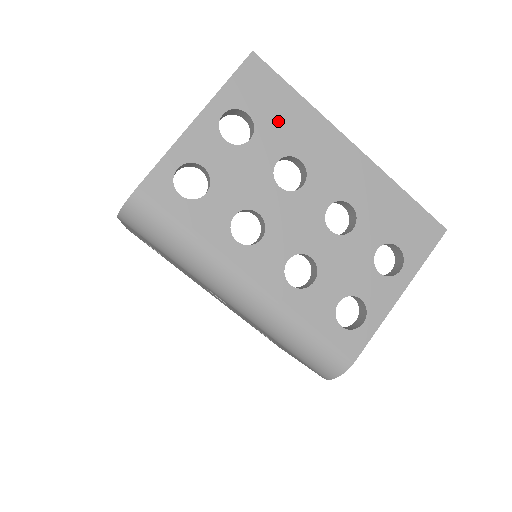
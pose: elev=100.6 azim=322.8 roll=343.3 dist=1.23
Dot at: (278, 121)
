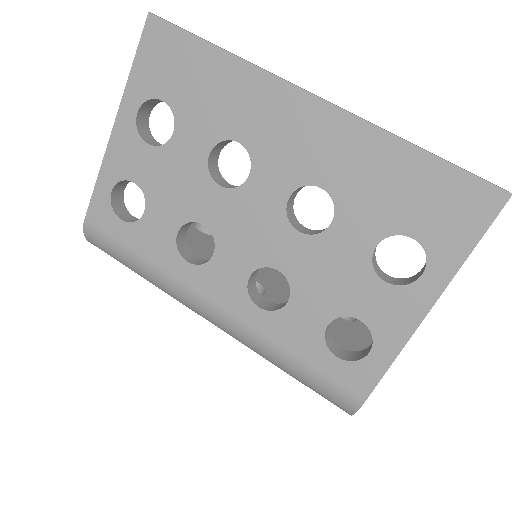
Dot at: (199, 97)
